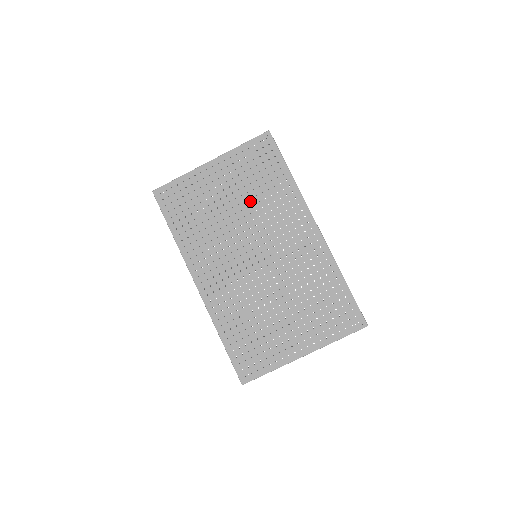
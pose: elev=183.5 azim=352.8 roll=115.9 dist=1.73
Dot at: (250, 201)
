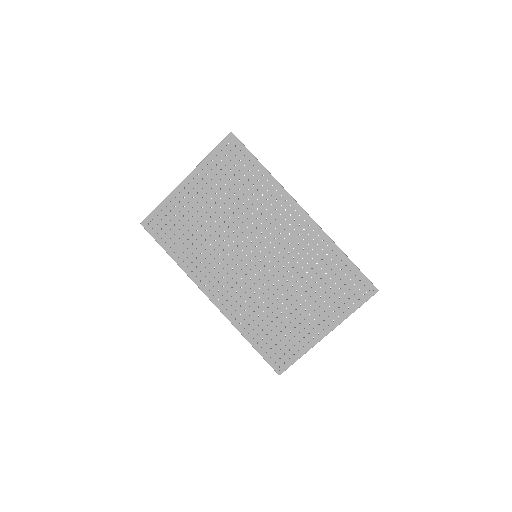
Dot at: (234, 206)
